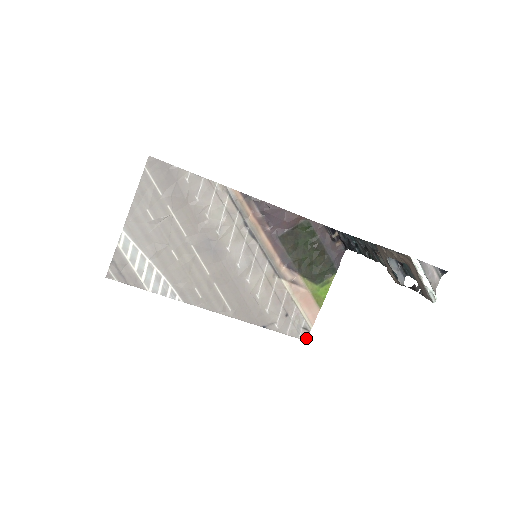
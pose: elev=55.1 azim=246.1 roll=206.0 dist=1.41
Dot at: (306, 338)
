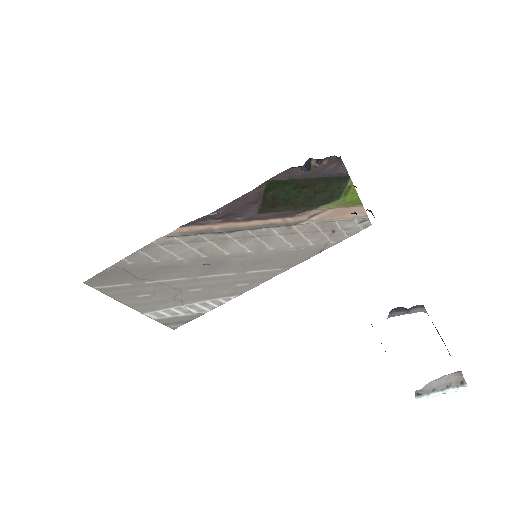
Dot at: (370, 224)
